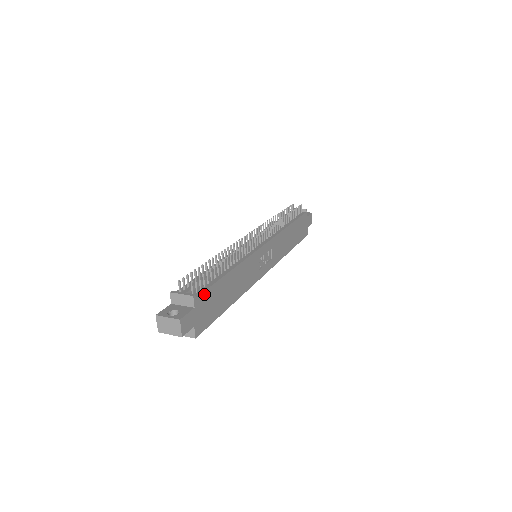
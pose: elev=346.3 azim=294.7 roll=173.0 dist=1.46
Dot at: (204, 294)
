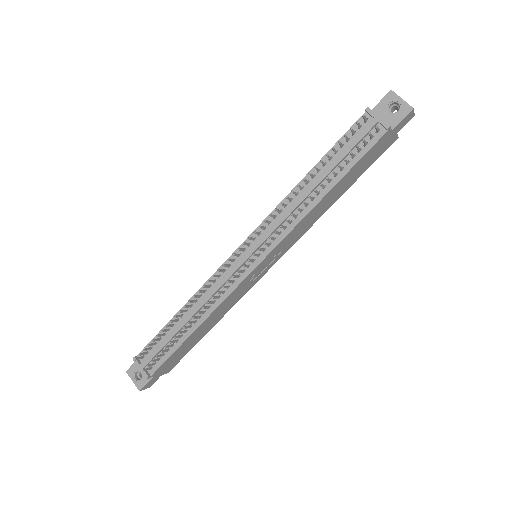
Dot at: (162, 366)
